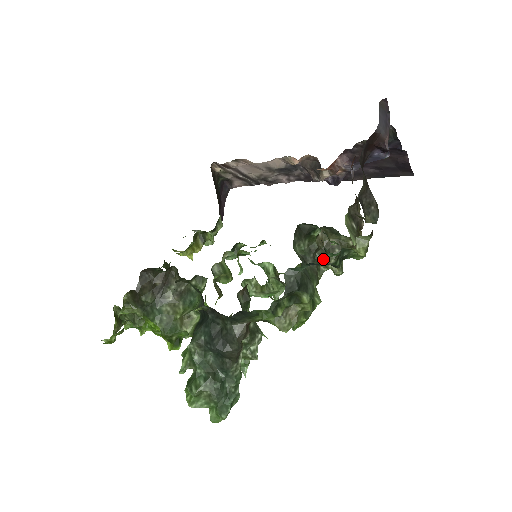
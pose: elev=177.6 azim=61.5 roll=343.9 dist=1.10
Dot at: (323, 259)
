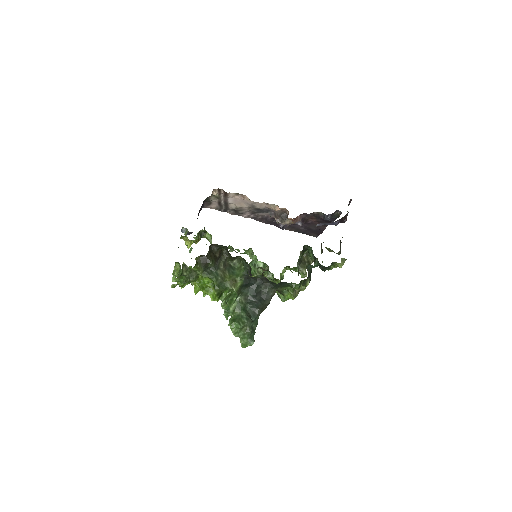
Dot at: (300, 267)
